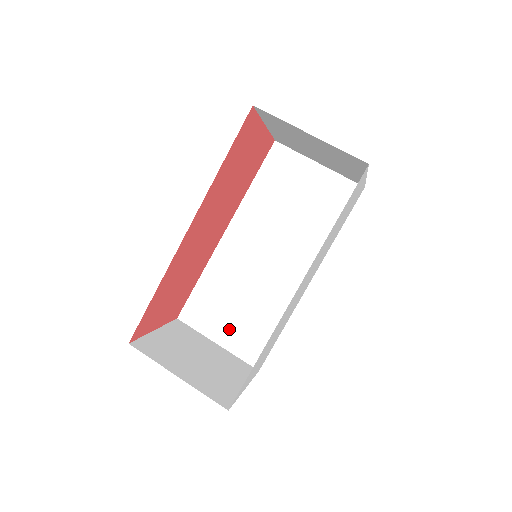
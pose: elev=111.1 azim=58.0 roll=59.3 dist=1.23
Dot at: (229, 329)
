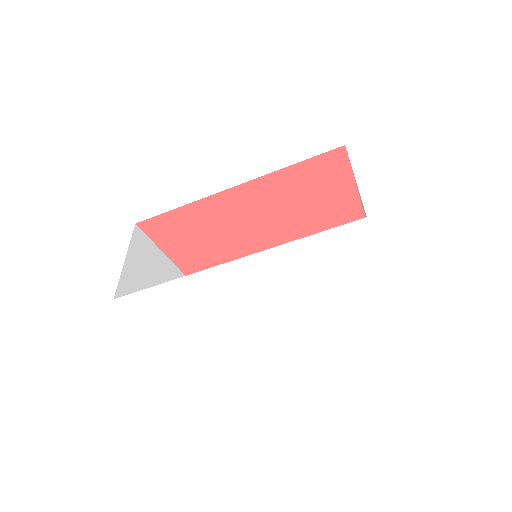
Dot at: occluded
